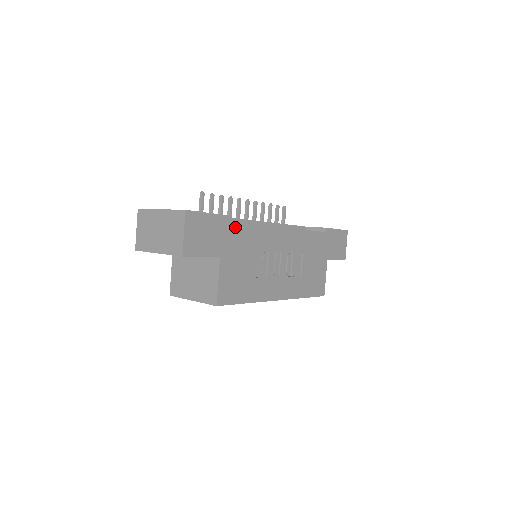
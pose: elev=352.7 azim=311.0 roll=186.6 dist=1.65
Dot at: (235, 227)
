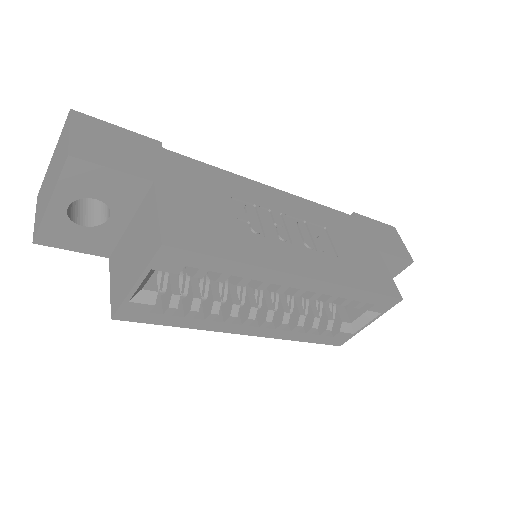
Dot at: (176, 158)
